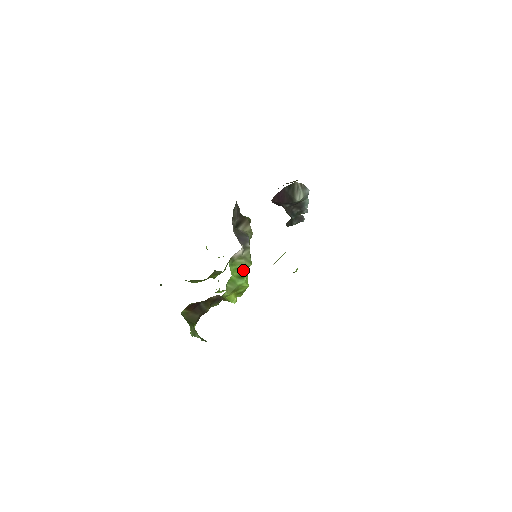
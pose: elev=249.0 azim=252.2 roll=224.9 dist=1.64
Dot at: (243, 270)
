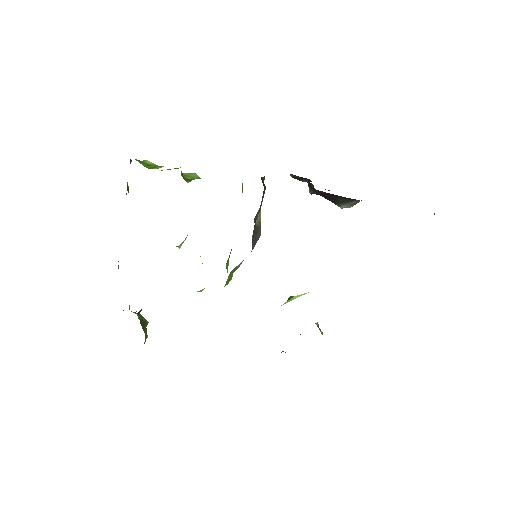
Dot at: occluded
